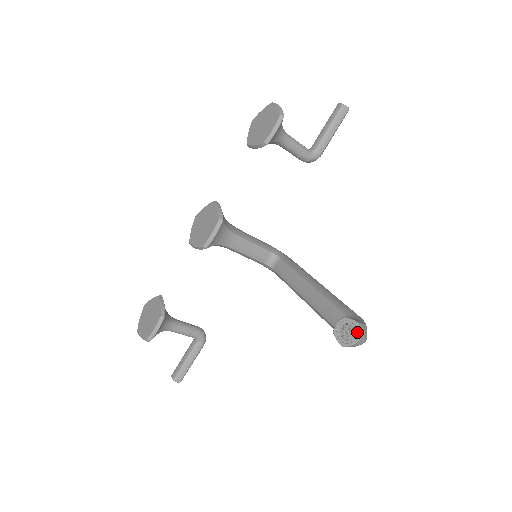
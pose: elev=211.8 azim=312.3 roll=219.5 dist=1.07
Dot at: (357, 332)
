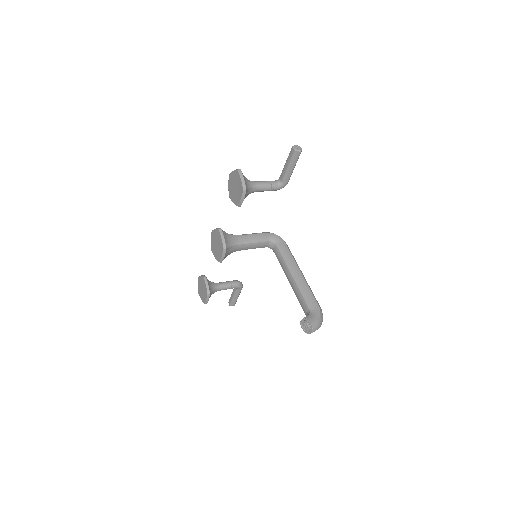
Dot at: (311, 328)
